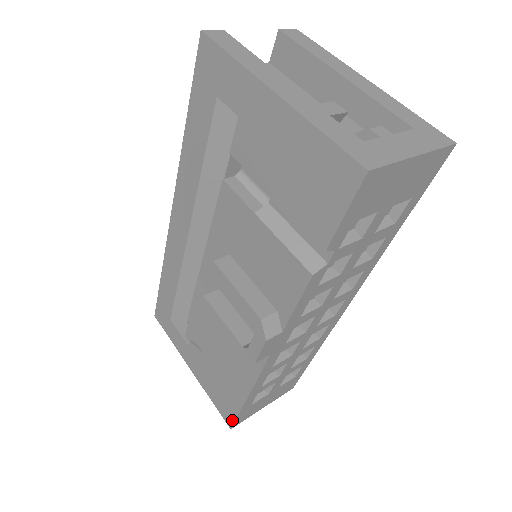
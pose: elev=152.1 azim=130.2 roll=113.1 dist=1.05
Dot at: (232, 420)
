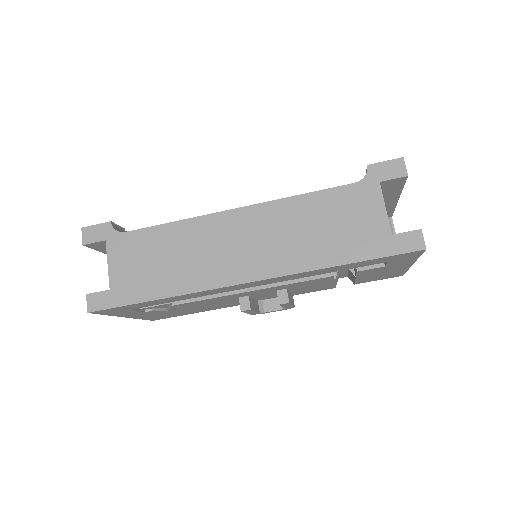
Dot at: occluded
